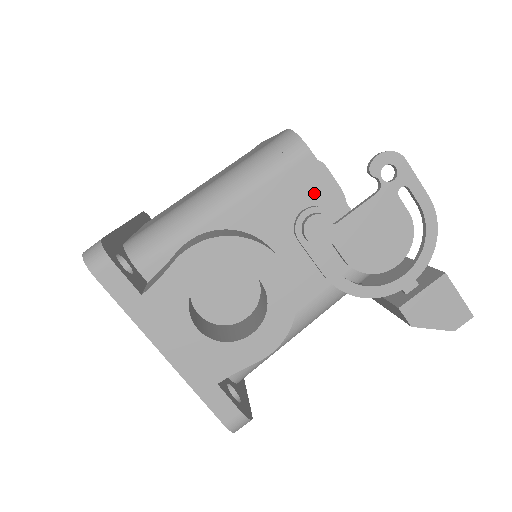
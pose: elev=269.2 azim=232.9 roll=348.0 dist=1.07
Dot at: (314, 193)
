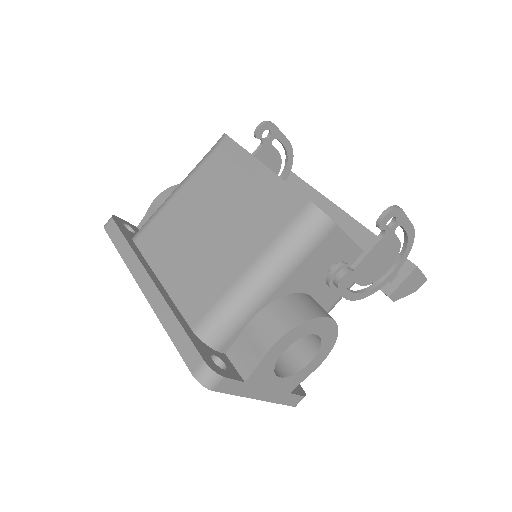
Dot at: (337, 249)
